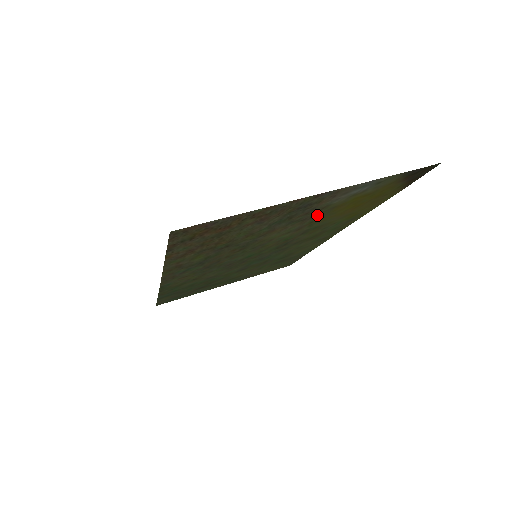
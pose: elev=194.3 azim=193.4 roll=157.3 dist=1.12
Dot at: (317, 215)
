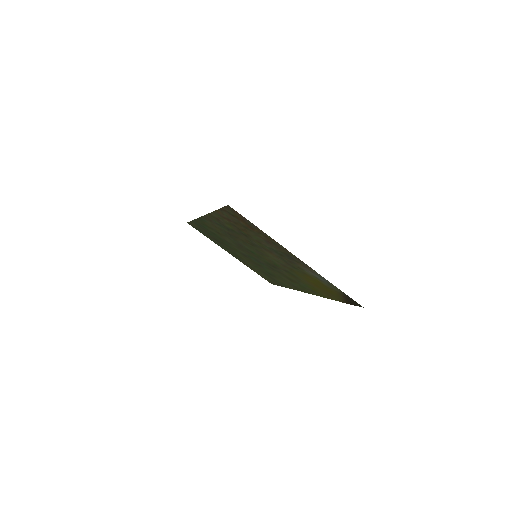
Dot at: (296, 268)
